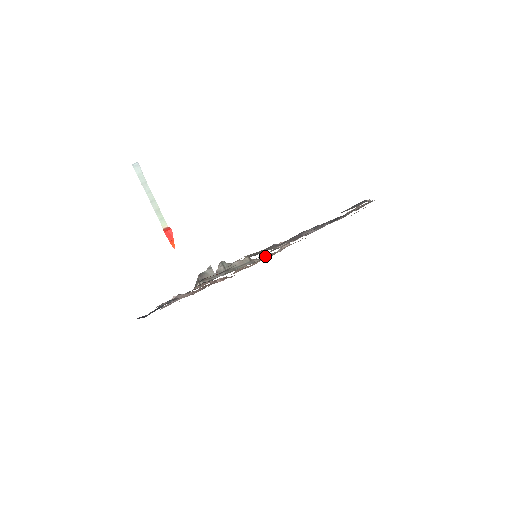
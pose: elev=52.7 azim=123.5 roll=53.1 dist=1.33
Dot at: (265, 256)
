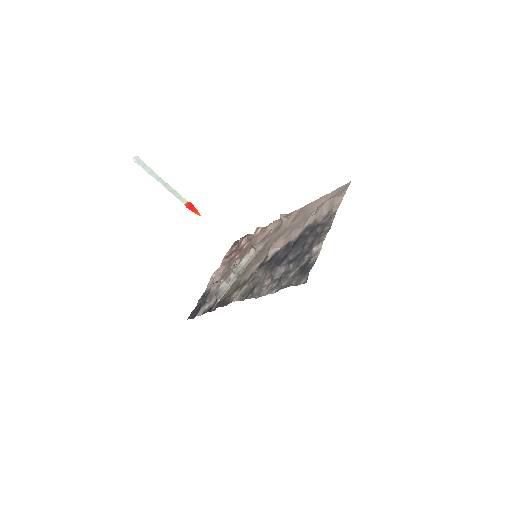
Dot at: (267, 239)
